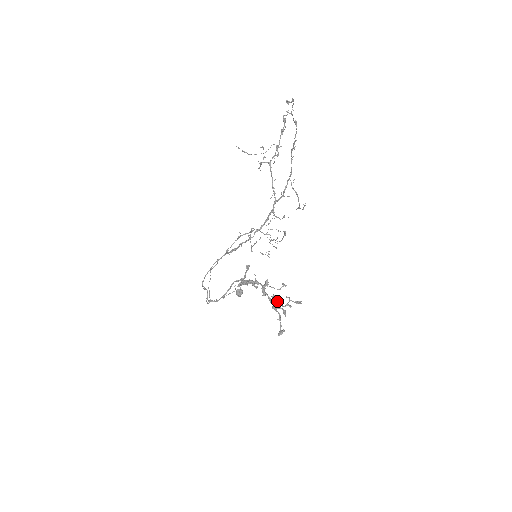
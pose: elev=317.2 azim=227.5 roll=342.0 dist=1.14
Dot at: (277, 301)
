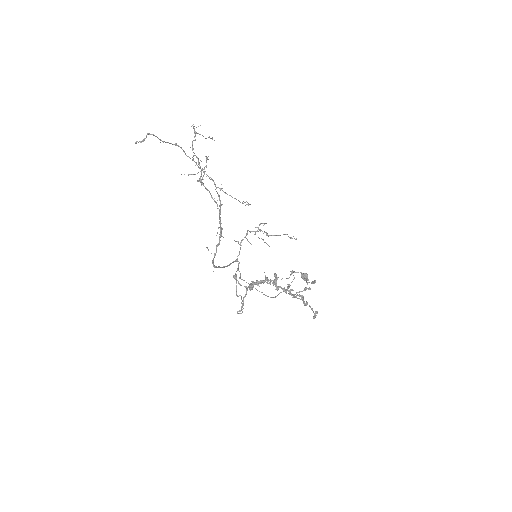
Dot at: (291, 290)
